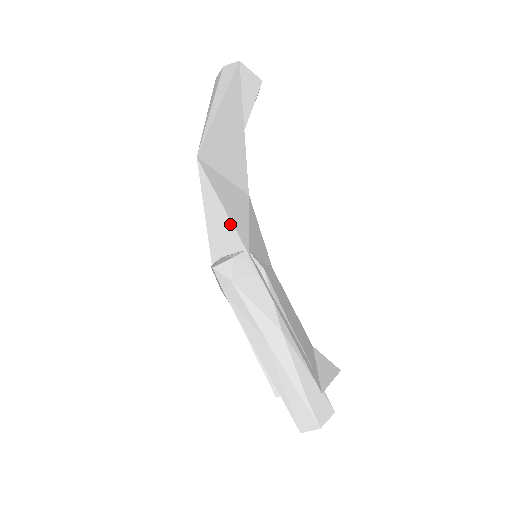
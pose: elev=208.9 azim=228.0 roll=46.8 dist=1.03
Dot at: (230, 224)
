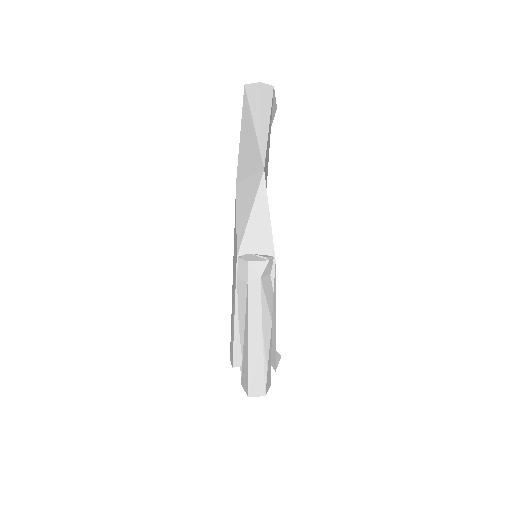
Dot at: (270, 232)
